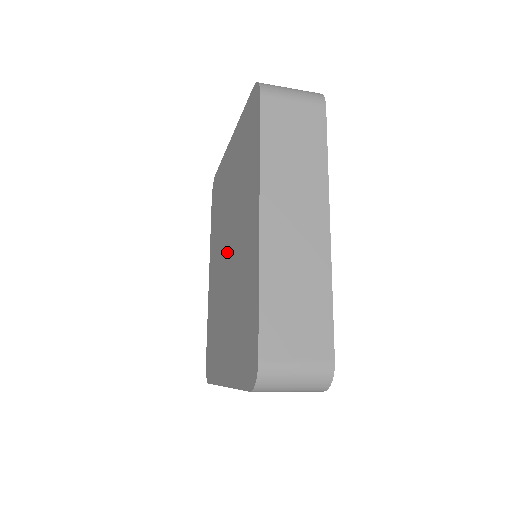
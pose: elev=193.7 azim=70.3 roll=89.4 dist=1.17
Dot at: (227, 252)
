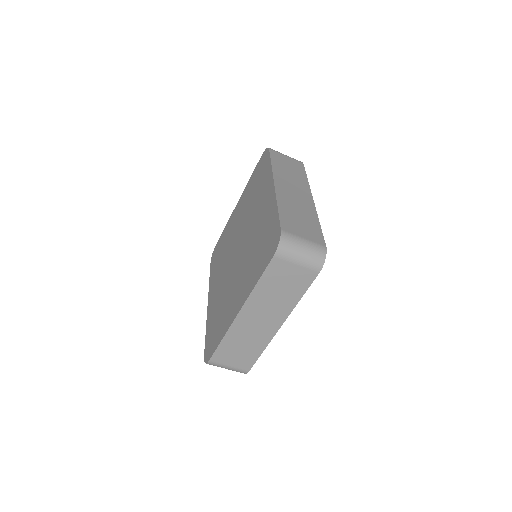
Dot at: (236, 250)
